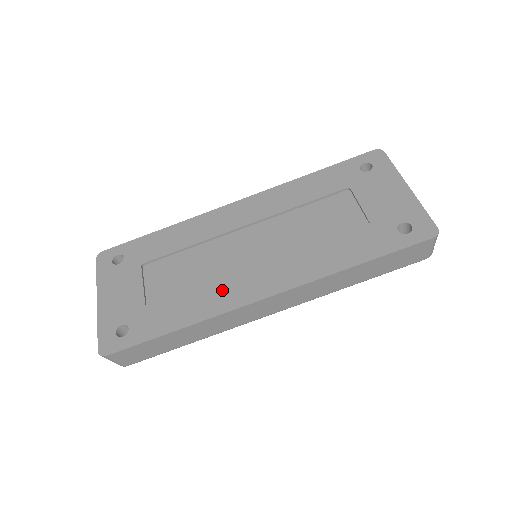
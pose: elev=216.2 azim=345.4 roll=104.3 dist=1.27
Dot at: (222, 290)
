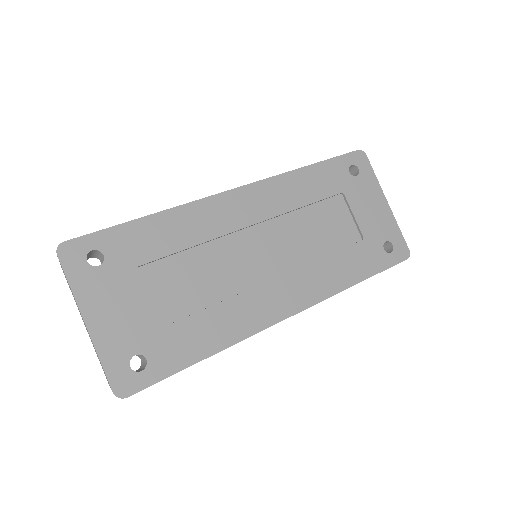
Dot at: (246, 307)
